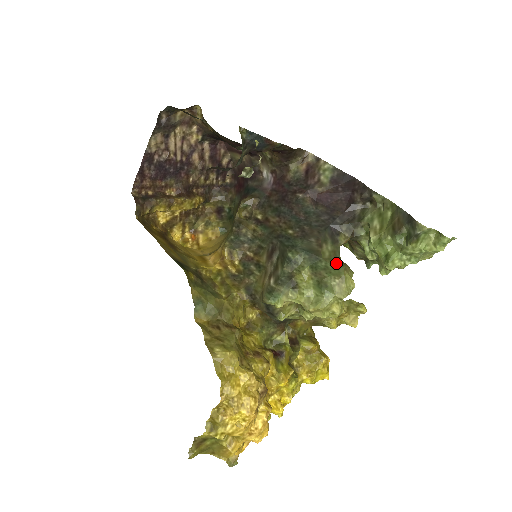
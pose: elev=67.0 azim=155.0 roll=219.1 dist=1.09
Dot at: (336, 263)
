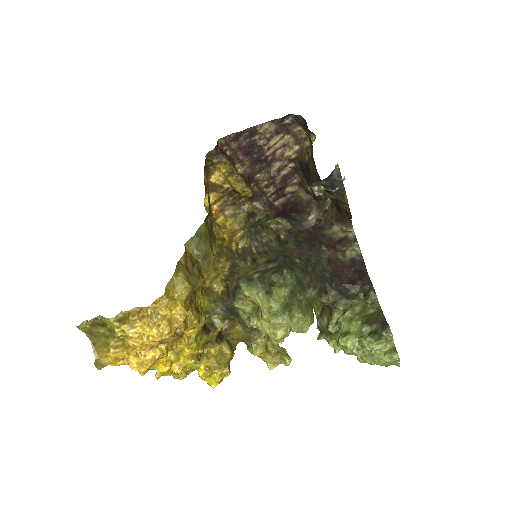
Dot at: (309, 306)
